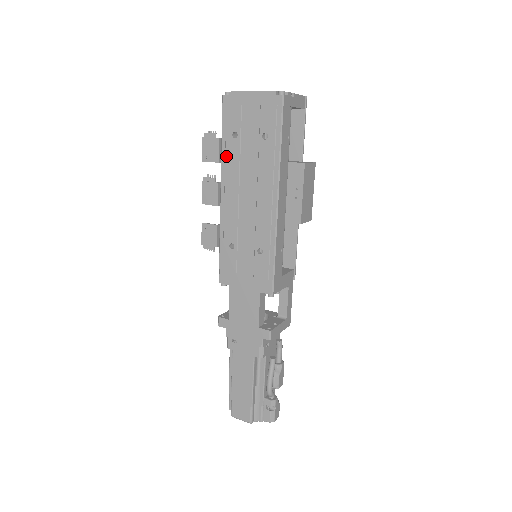
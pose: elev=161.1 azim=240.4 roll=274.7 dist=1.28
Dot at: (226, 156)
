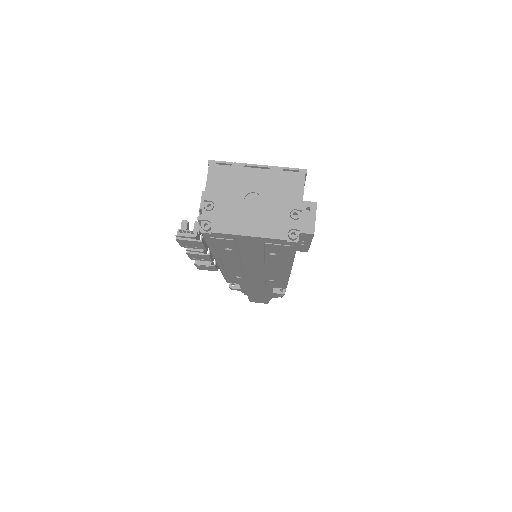
Dot at: (219, 255)
